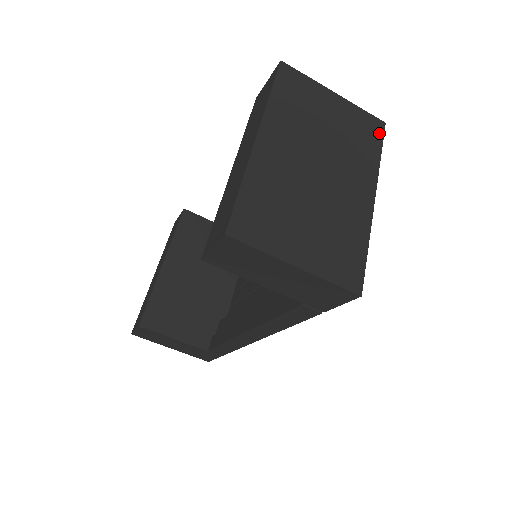
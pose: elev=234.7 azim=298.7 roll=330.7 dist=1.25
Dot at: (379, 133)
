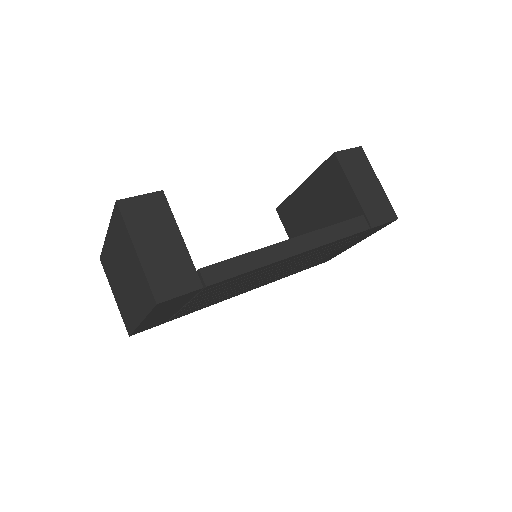
Dot at: occluded
